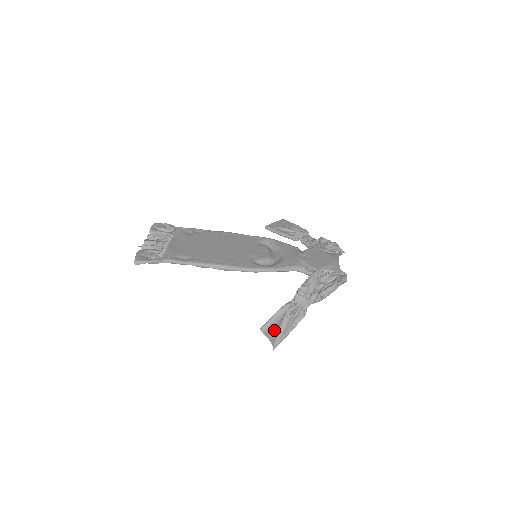
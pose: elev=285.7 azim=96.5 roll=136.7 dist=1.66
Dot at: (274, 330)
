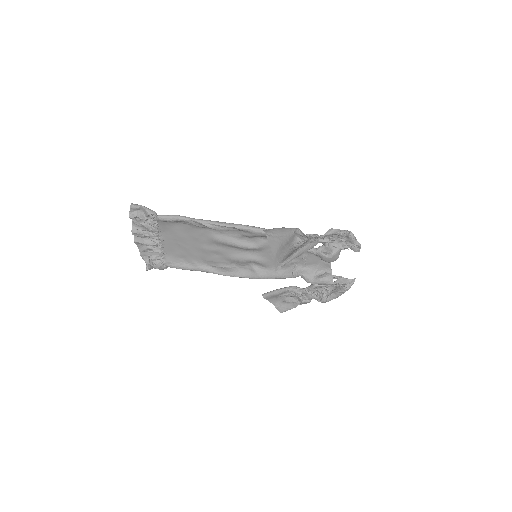
Dot at: (278, 241)
